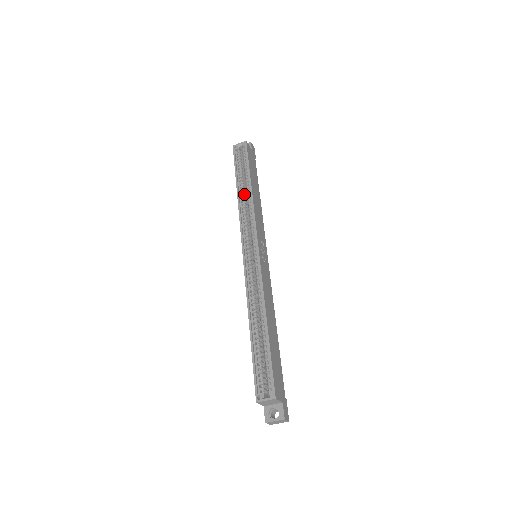
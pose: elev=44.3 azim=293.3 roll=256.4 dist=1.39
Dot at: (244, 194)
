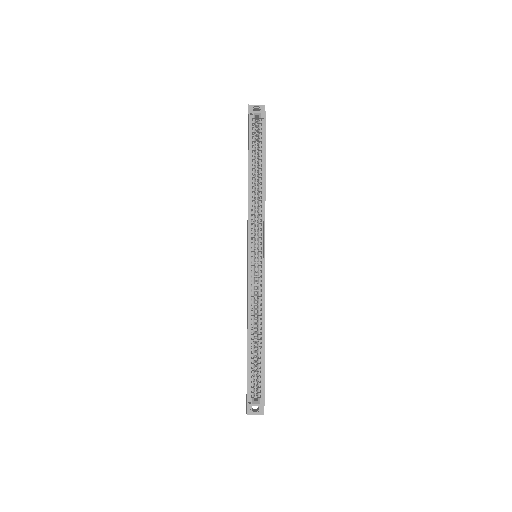
Dot at: occluded
